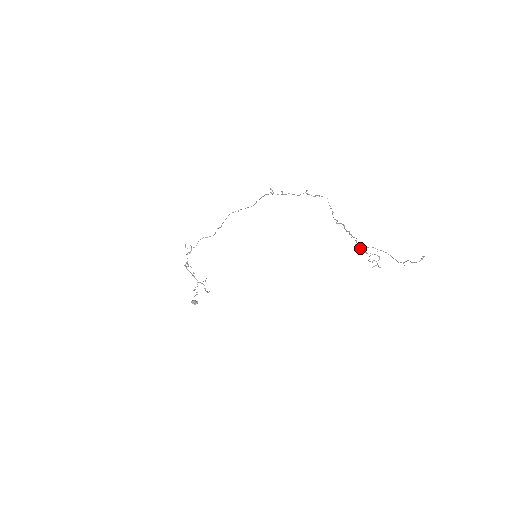
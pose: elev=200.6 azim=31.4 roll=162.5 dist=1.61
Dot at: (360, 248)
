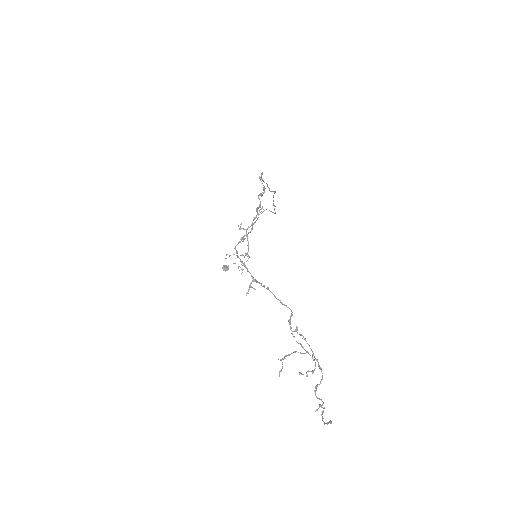
Dot at: (295, 330)
